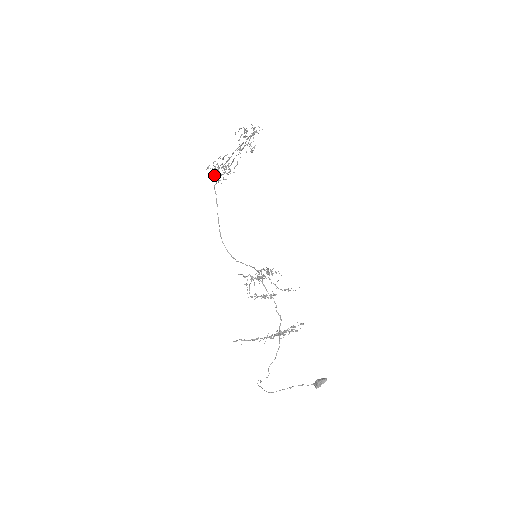
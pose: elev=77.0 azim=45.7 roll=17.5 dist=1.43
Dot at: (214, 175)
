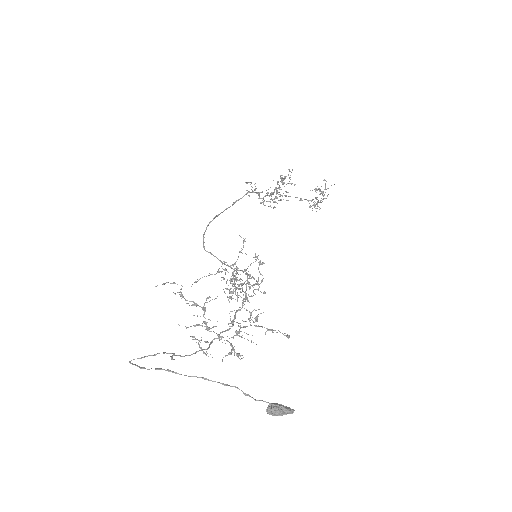
Dot at: (282, 177)
